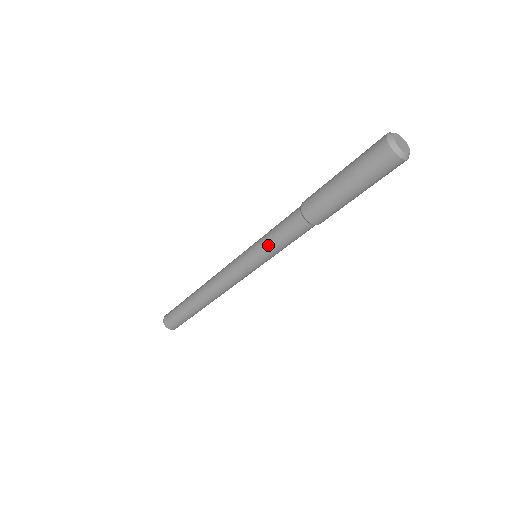
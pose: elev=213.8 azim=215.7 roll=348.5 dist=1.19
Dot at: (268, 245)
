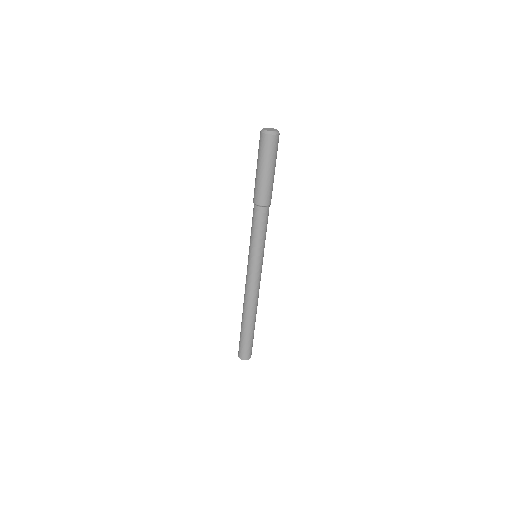
Dot at: (257, 240)
